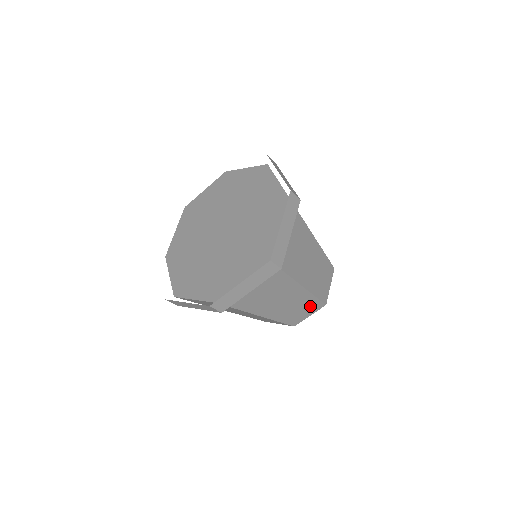
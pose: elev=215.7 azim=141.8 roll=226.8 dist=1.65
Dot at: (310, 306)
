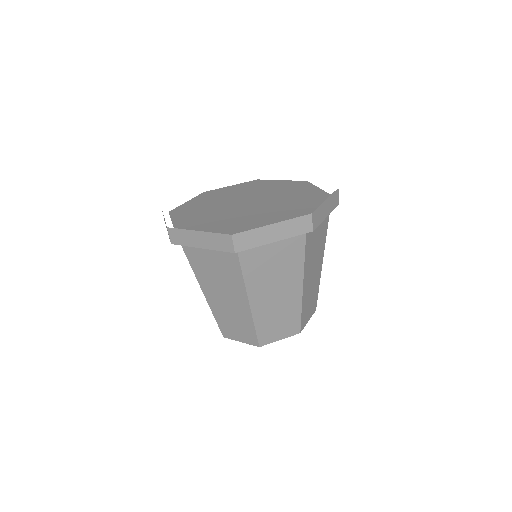
Dot at: (246, 331)
